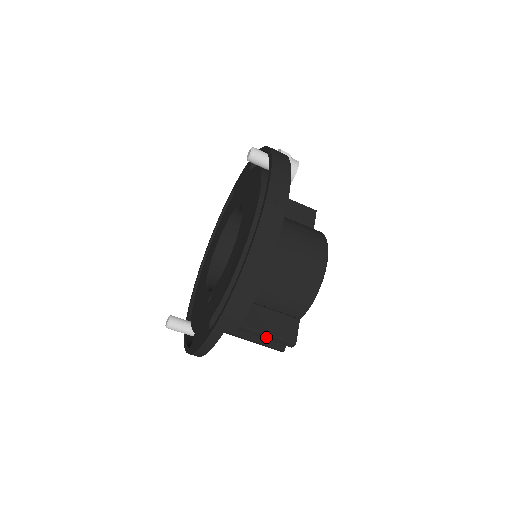
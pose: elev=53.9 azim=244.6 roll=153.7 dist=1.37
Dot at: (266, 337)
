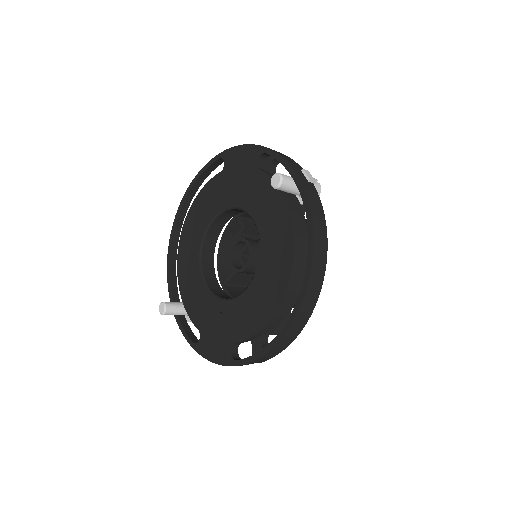
Dot at: occluded
